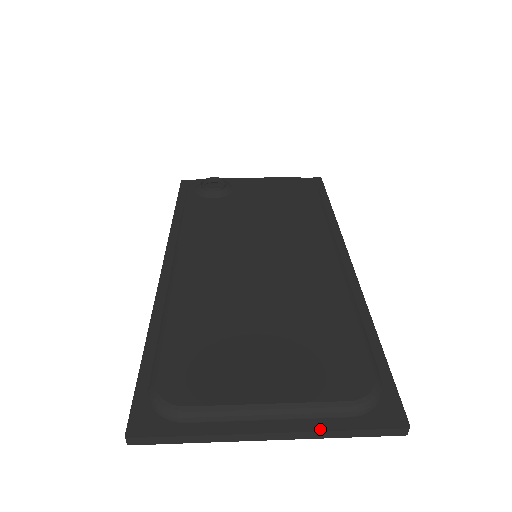
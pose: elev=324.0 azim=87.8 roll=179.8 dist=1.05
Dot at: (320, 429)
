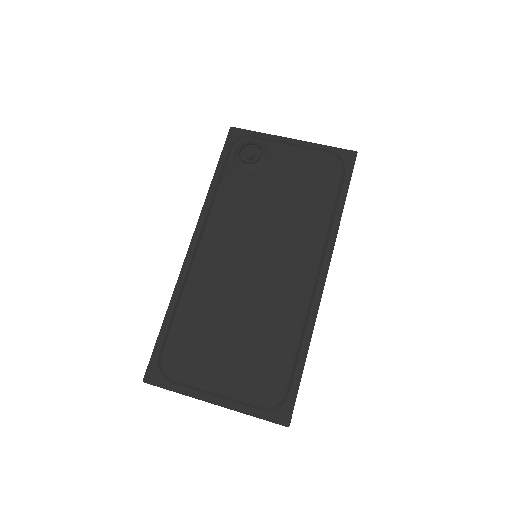
Dot at: (240, 411)
